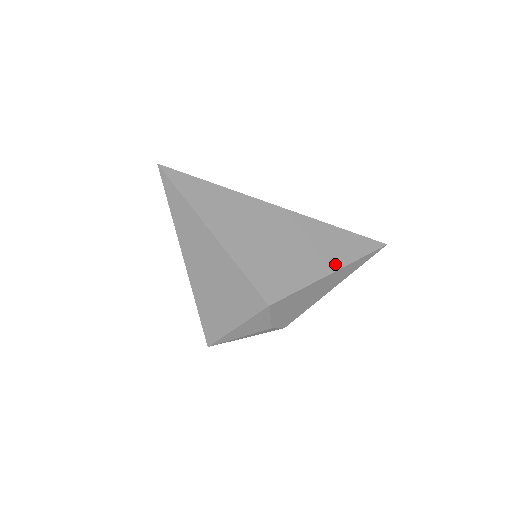
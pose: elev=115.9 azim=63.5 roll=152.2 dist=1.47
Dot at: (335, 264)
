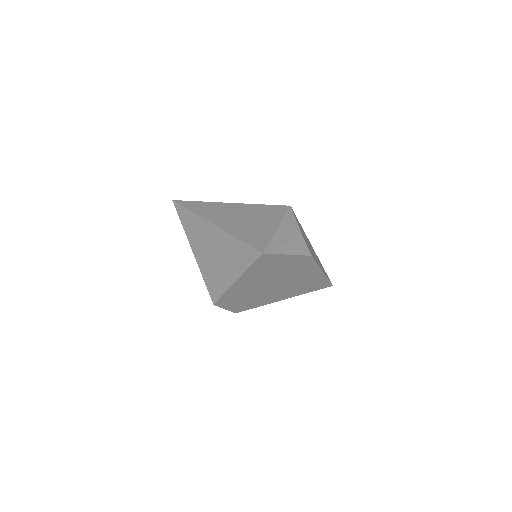
Dot at: occluded
